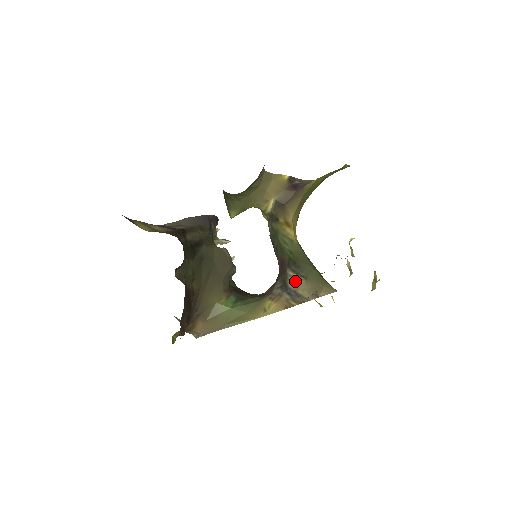
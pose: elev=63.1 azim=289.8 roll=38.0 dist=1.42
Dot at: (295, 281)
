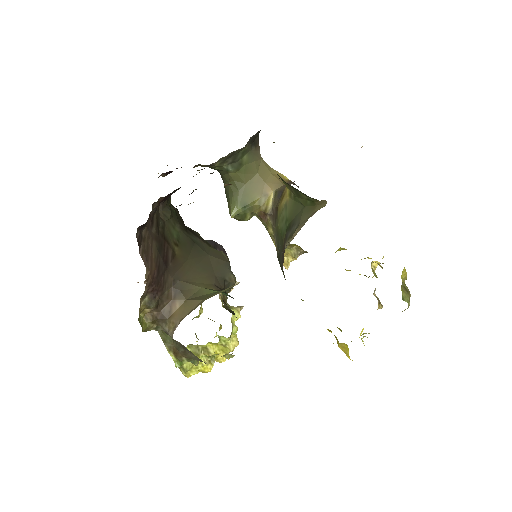
Dot at: occluded
